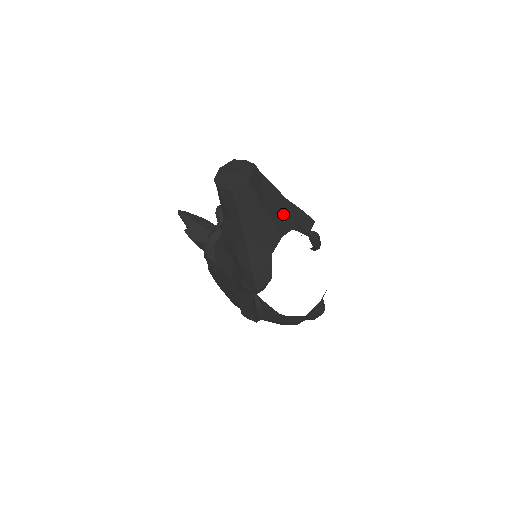
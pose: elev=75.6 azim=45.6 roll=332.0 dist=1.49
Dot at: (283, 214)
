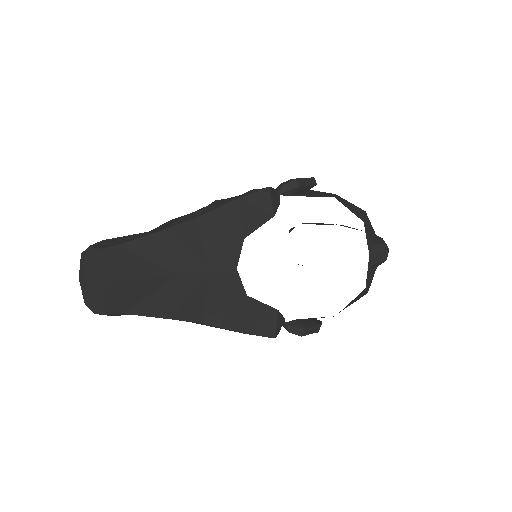
Dot at: (211, 241)
